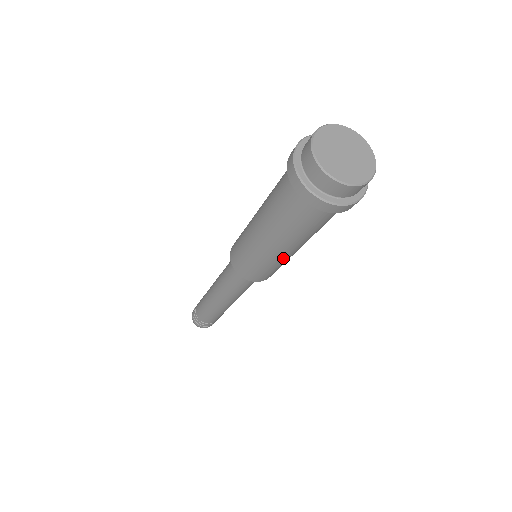
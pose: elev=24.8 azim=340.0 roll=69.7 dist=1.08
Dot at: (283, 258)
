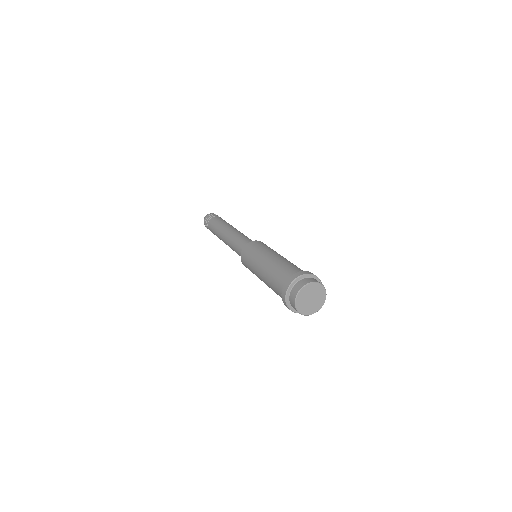
Dot at: occluded
